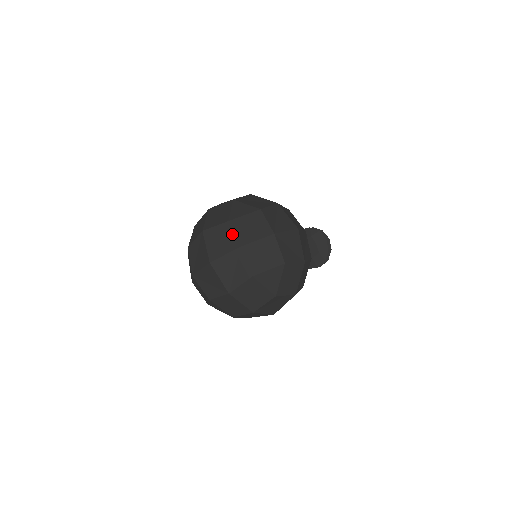
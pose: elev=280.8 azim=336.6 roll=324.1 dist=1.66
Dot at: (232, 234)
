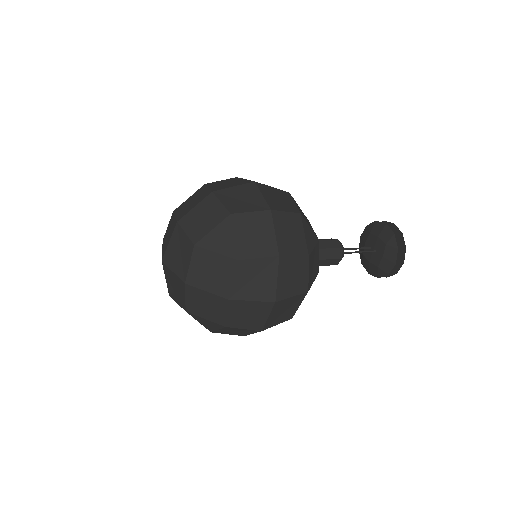
Dot at: (174, 219)
